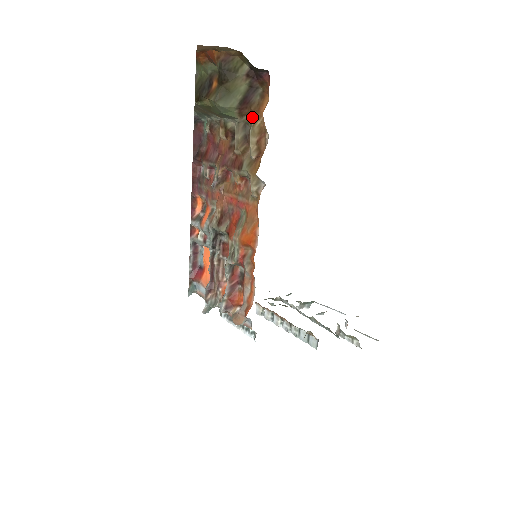
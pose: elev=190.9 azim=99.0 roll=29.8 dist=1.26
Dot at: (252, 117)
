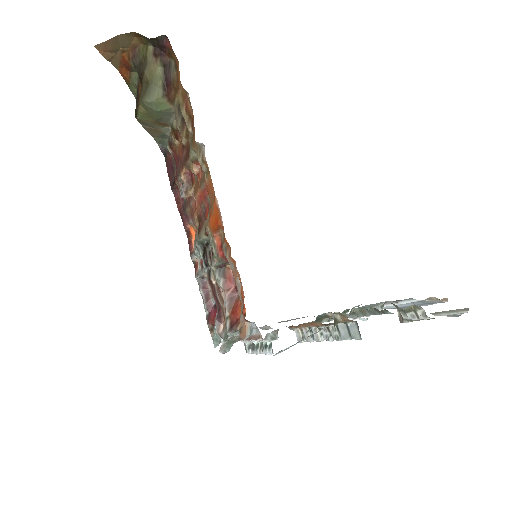
Dot at: occluded
